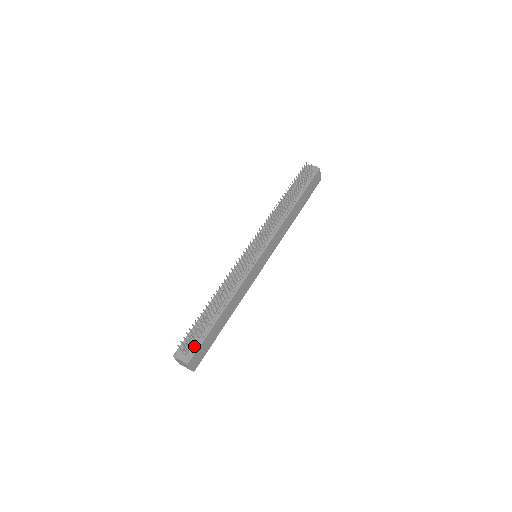
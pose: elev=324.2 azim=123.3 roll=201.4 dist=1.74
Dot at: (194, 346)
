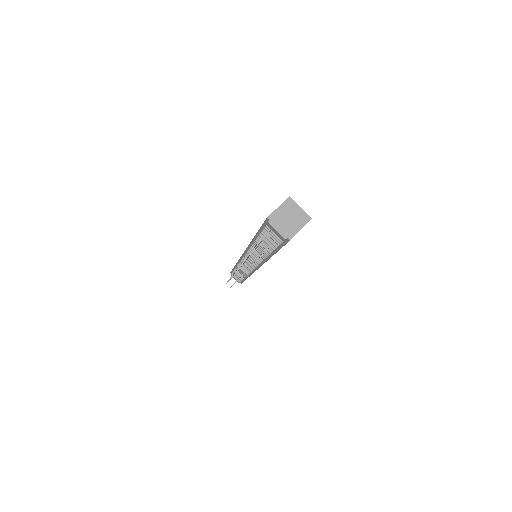
Dot at: occluded
